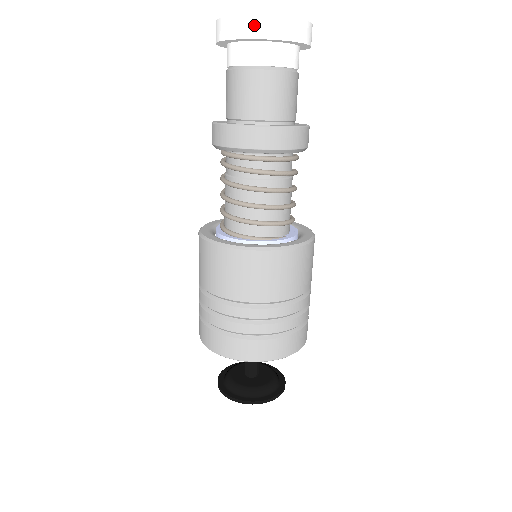
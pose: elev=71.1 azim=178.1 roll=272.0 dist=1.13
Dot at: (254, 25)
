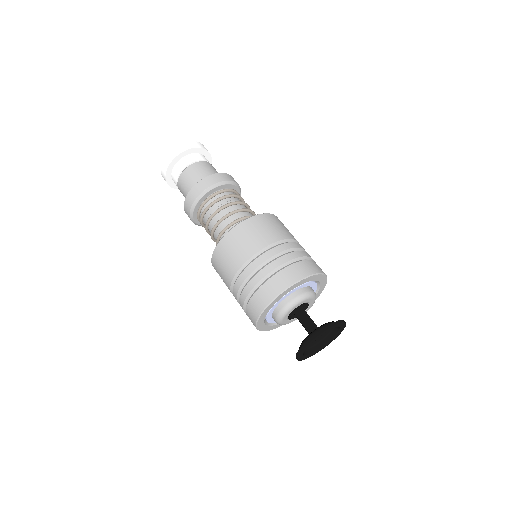
Dot at: (180, 148)
